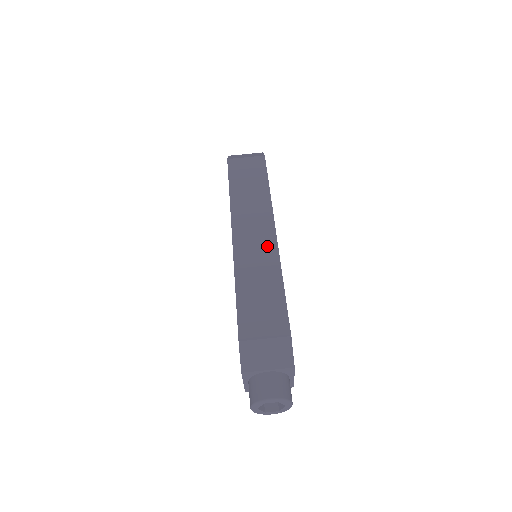
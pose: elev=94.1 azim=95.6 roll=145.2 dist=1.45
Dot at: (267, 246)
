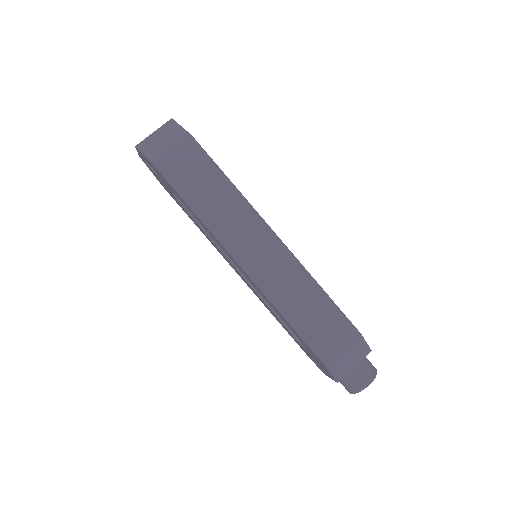
Dot at: (281, 258)
